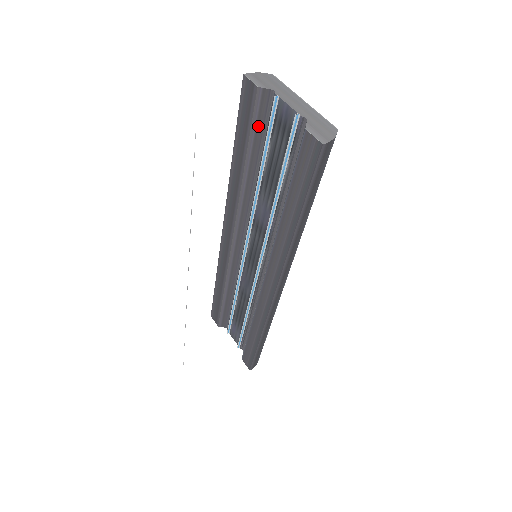
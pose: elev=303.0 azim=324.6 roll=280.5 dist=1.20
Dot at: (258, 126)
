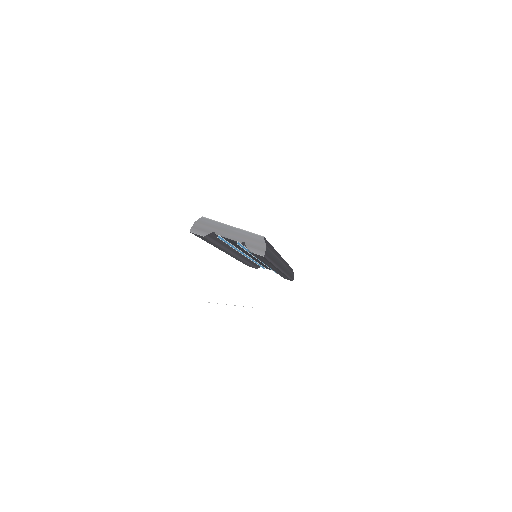
Dot at: (215, 239)
